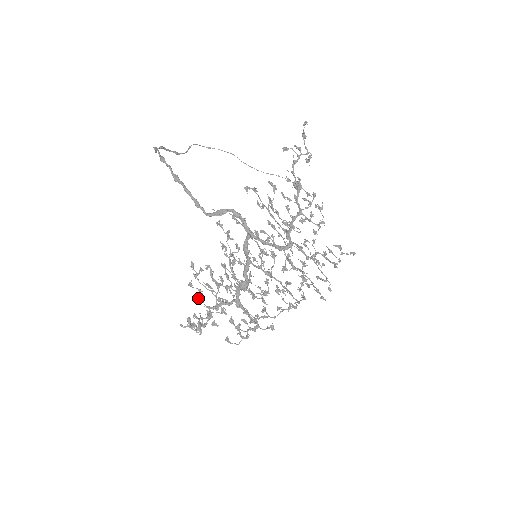
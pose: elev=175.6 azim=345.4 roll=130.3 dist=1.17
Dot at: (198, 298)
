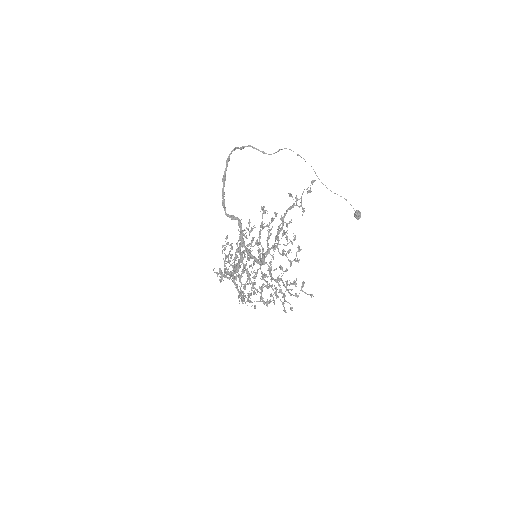
Dot at: occluded
